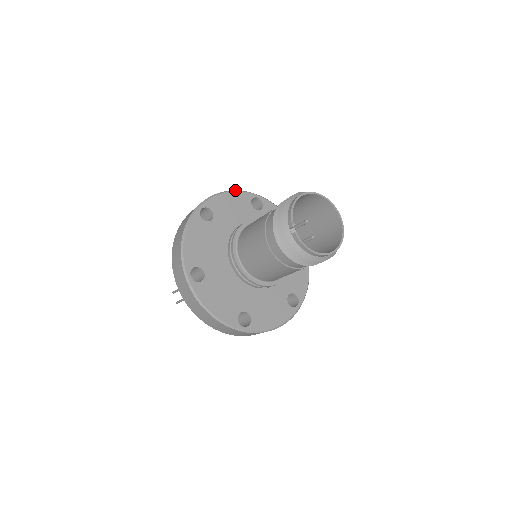
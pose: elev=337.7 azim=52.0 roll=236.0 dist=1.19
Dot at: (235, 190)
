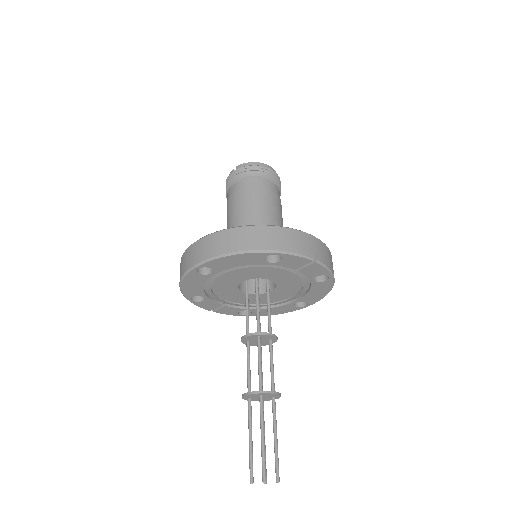
Dot at: occluded
